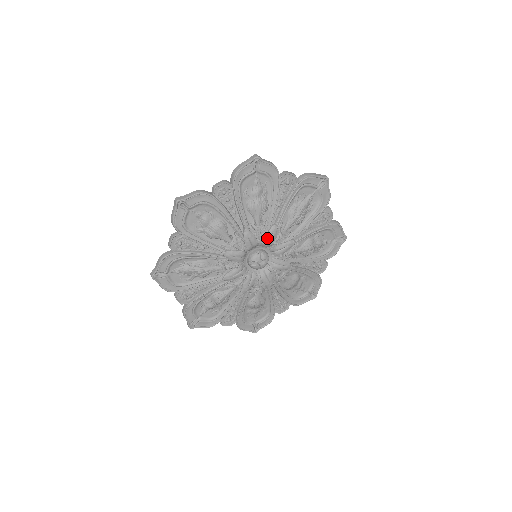
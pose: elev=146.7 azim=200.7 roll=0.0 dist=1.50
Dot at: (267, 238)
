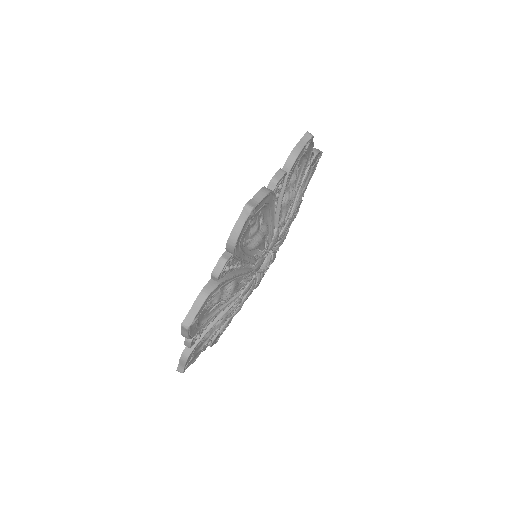
Dot at: (283, 234)
